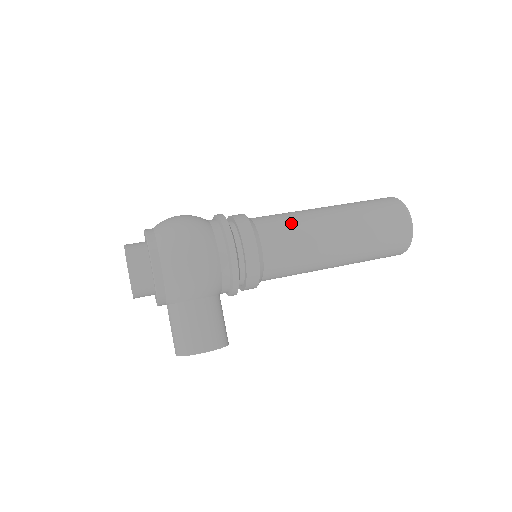
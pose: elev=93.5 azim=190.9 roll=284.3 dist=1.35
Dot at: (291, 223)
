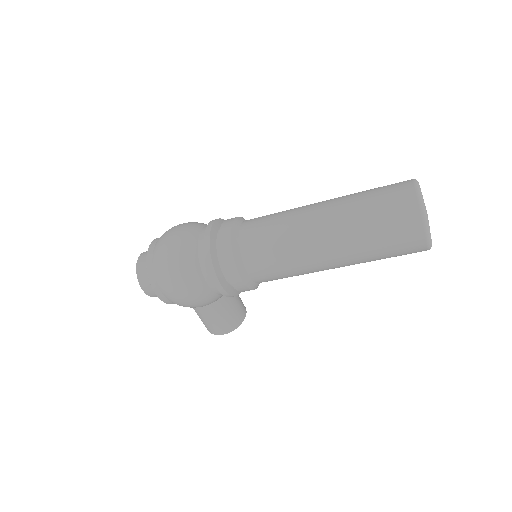
Dot at: (276, 248)
